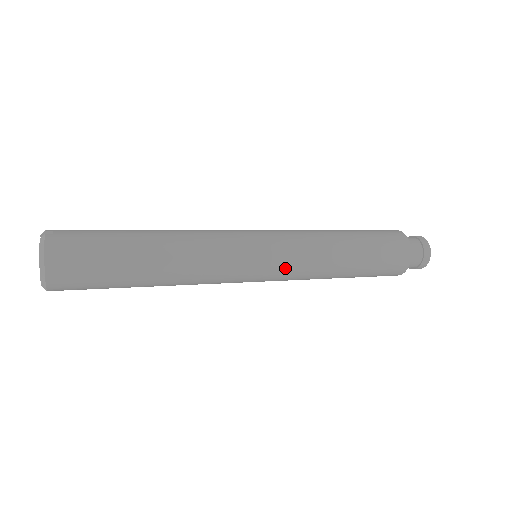
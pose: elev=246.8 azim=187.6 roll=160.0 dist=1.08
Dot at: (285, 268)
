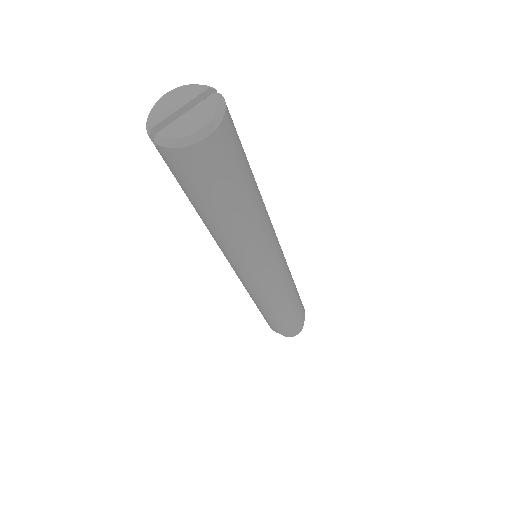
Dot at: (274, 283)
